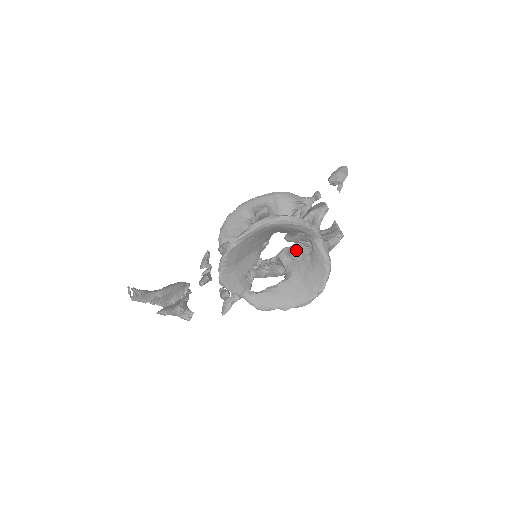
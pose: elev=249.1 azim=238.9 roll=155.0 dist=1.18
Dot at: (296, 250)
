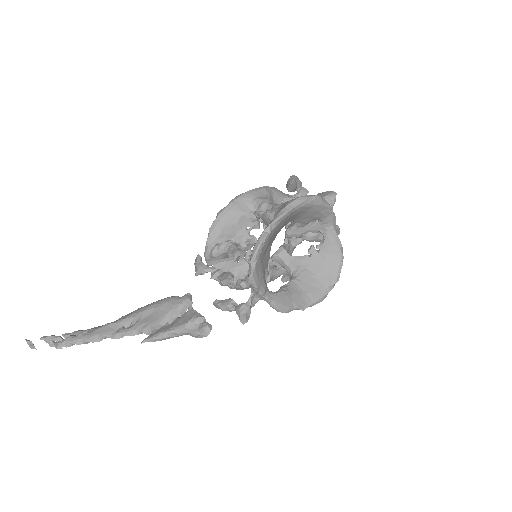
Dot at: (286, 250)
